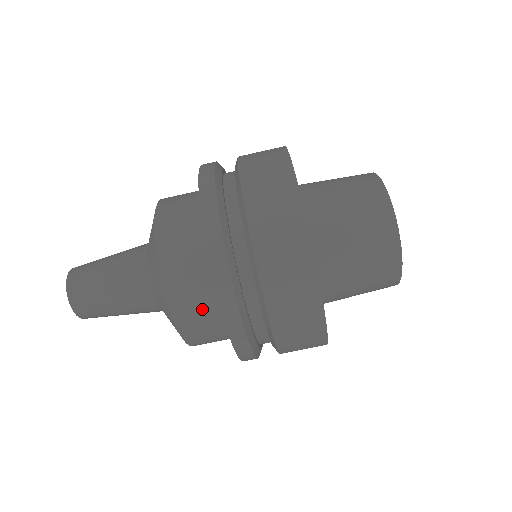
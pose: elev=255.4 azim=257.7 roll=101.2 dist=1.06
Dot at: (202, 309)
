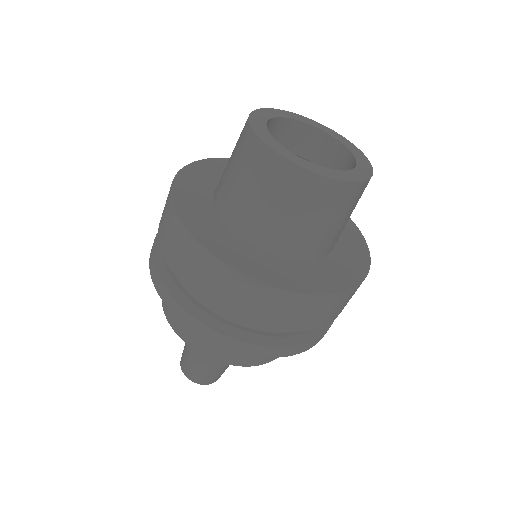
Dot at: occluded
